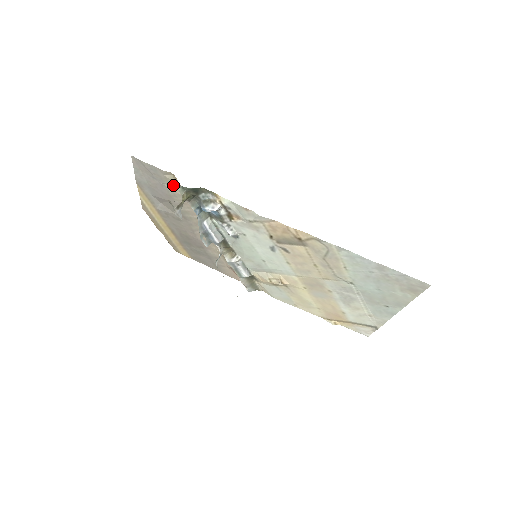
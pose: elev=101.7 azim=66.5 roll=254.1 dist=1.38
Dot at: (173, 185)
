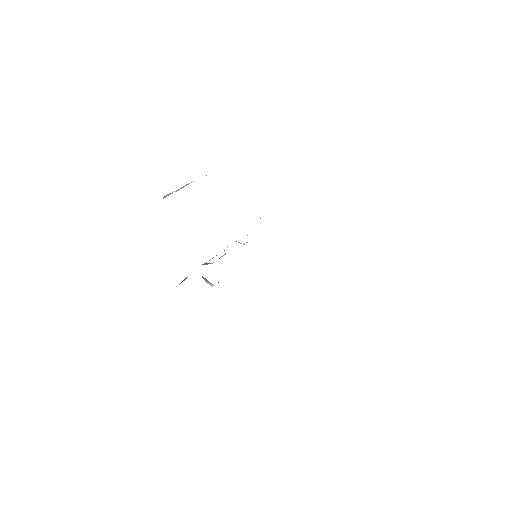
Dot at: occluded
